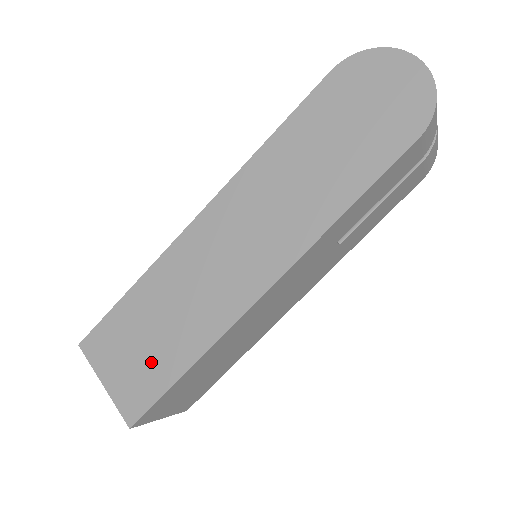
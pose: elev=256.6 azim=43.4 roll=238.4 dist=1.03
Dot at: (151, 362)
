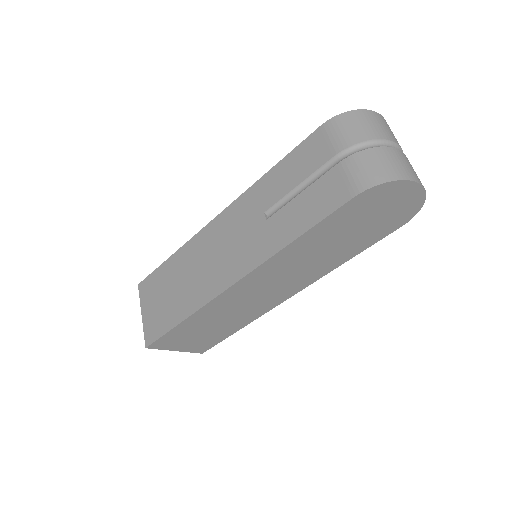
Dot at: (210, 336)
